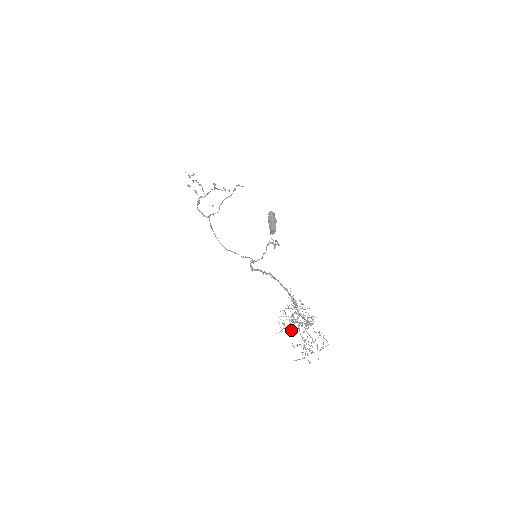
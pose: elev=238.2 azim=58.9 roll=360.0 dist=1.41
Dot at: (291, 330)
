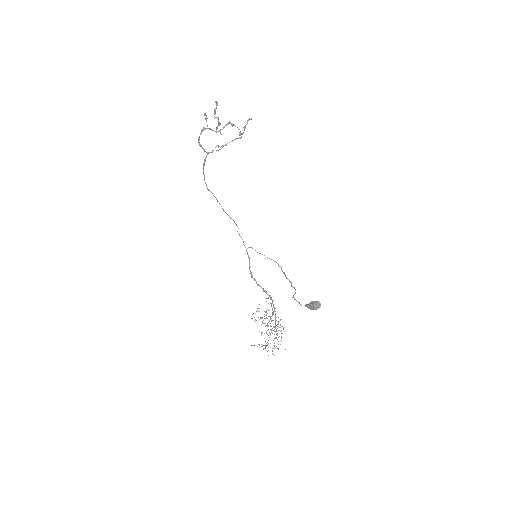
Dot at: occluded
